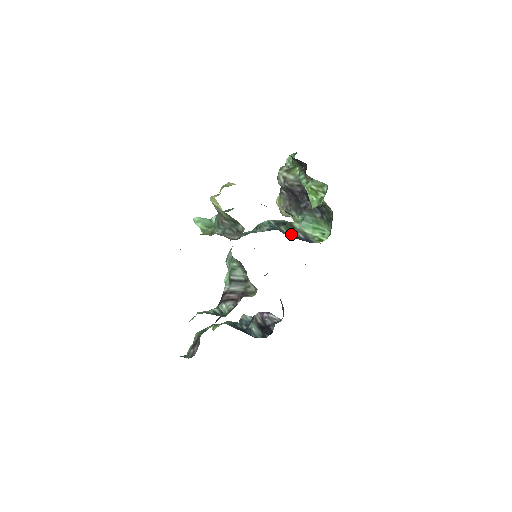
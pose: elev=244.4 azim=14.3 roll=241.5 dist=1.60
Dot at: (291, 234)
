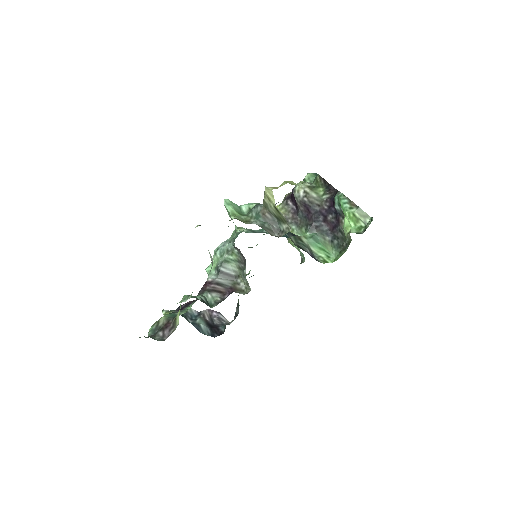
Dot at: (301, 247)
